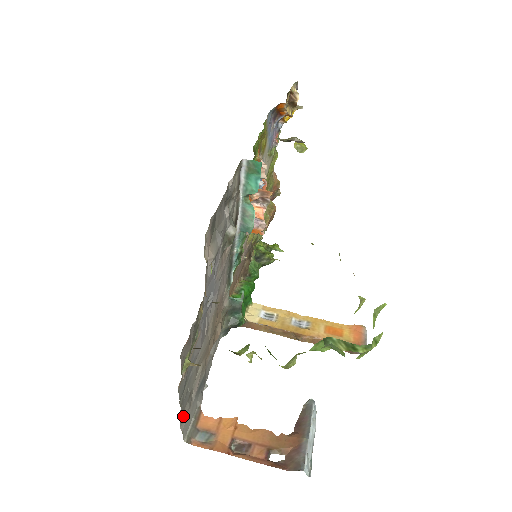
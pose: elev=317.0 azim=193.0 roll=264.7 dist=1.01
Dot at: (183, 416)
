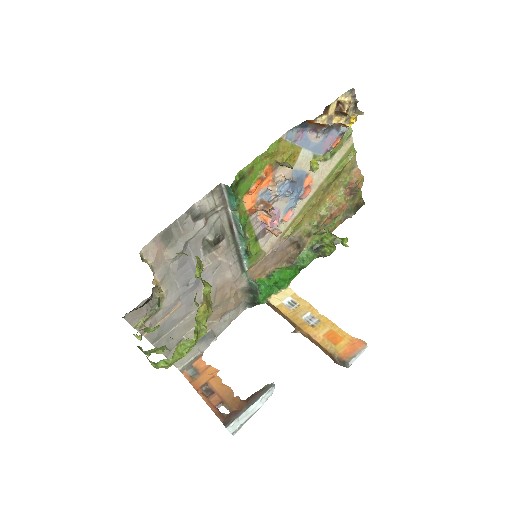
Dot at: (171, 353)
